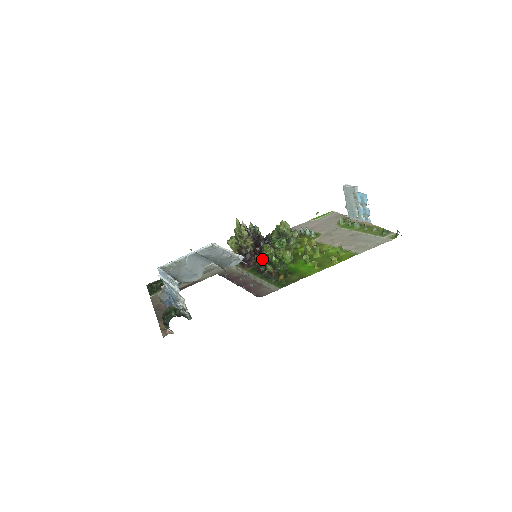
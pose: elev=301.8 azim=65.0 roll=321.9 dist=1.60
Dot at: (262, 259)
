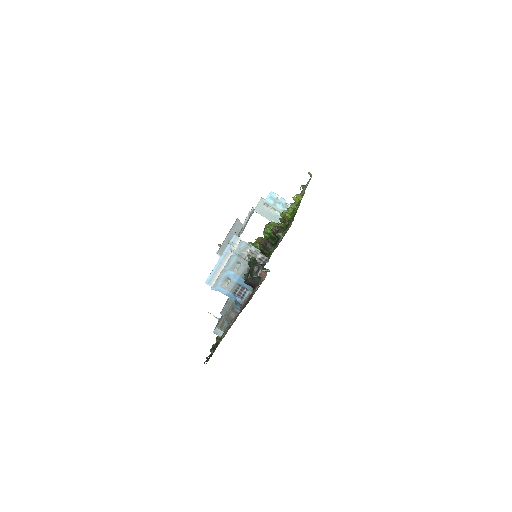
Dot at: occluded
